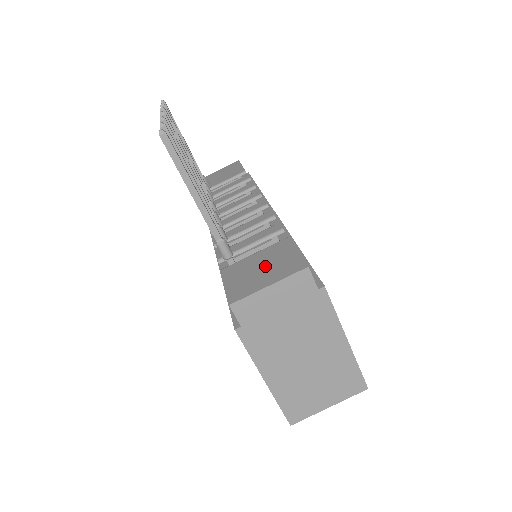
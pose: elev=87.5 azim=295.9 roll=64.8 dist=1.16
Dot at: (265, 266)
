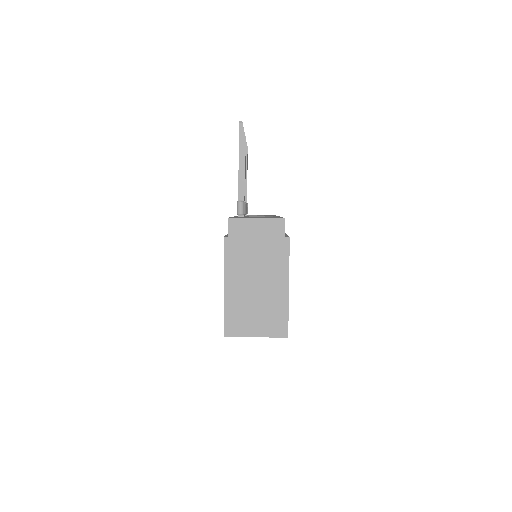
Dot at: (260, 217)
